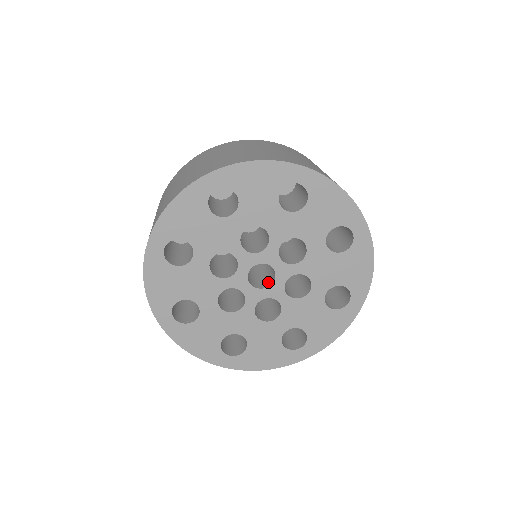
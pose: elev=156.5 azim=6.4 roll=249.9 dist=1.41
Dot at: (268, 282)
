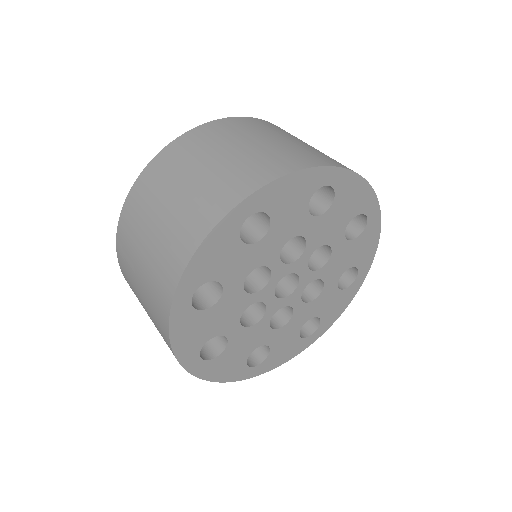
Dot at: (293, 278)
